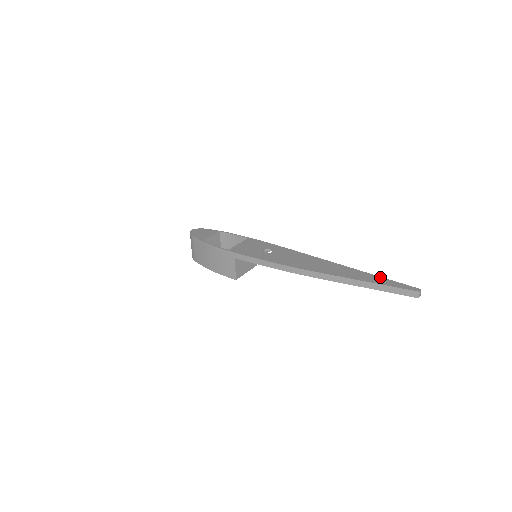
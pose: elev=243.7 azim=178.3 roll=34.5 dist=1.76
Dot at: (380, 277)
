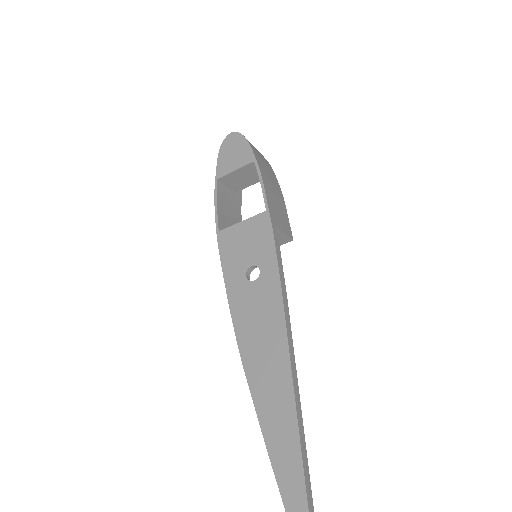
Dot at: (303, 493)
